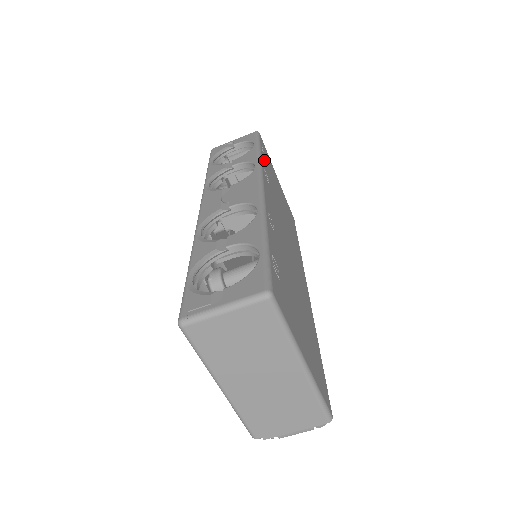
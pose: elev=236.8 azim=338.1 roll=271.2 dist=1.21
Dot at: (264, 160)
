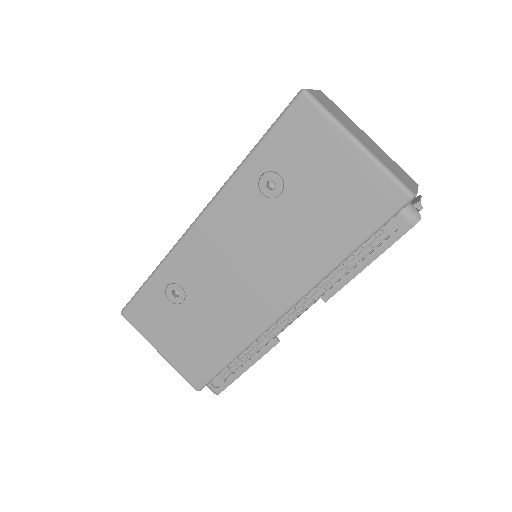
Dot at: occluded
